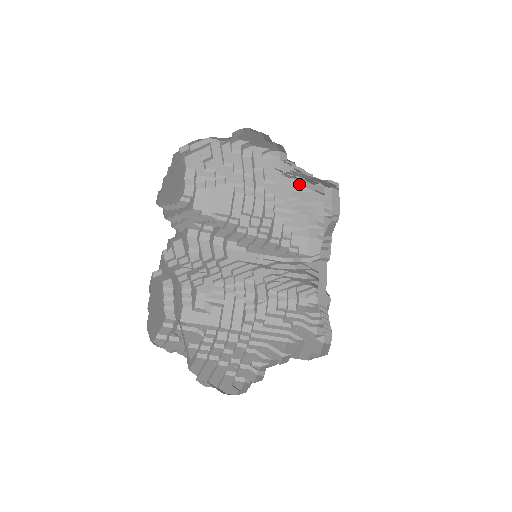
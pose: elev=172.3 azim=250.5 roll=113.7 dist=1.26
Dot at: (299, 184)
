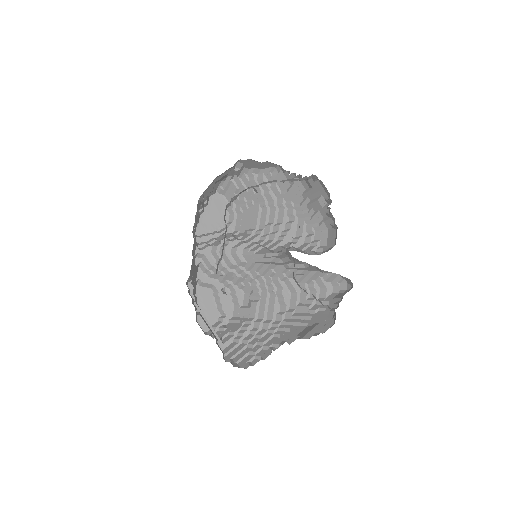
Dot at: (303, 186)
